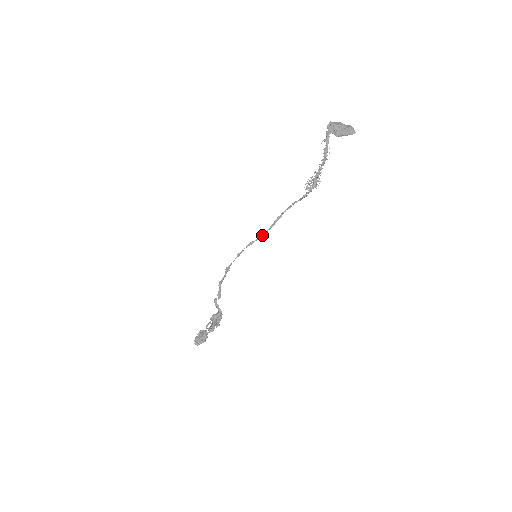
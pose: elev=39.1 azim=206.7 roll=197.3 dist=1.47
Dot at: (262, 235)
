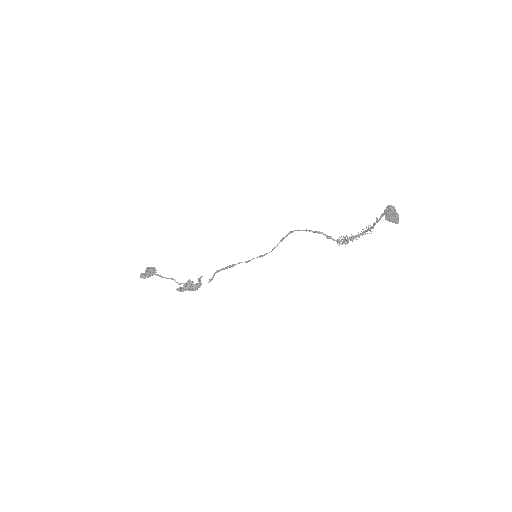
Dot at: occluded
